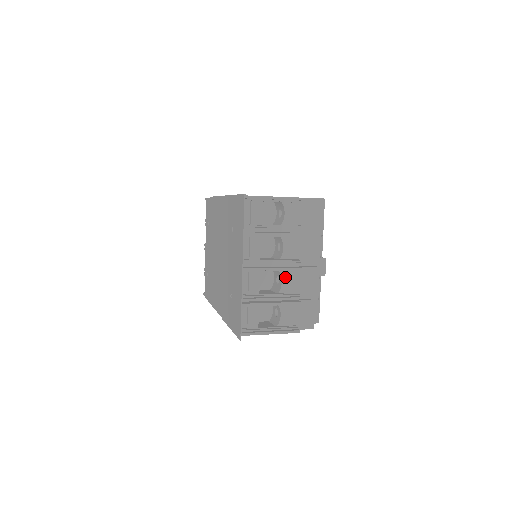
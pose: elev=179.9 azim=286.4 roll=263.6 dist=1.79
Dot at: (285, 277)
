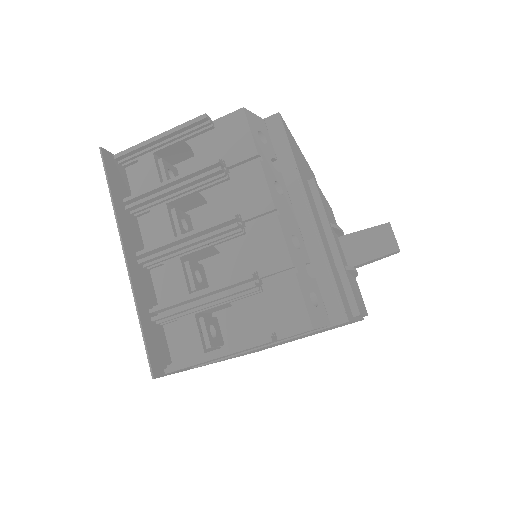
Dot at: (227, 252)
